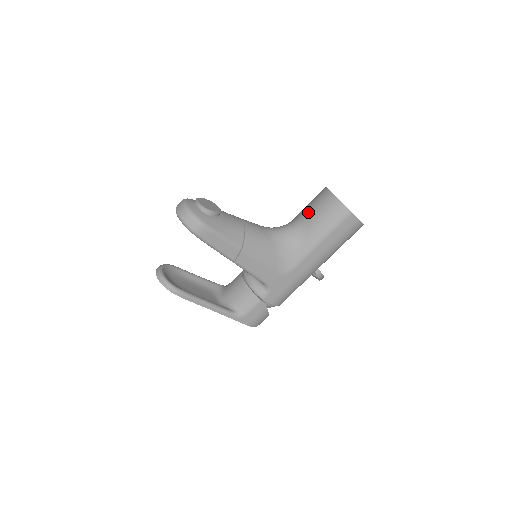
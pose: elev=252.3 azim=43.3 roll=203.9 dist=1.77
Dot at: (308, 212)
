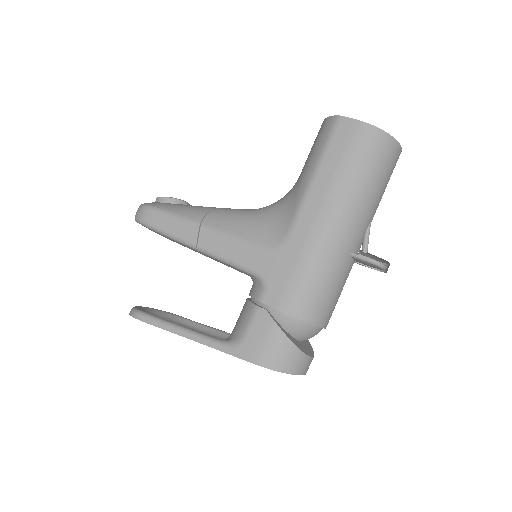
Dot at: occluded
